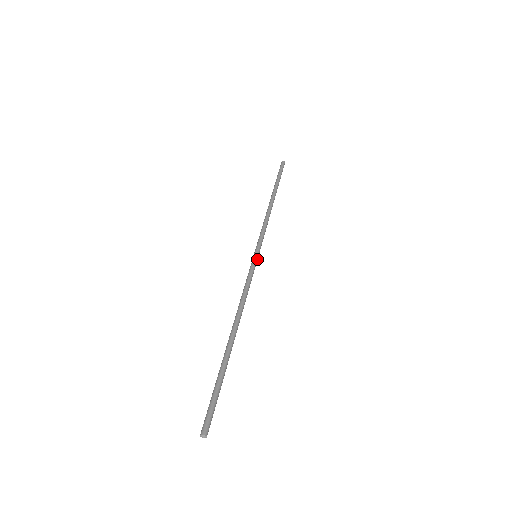
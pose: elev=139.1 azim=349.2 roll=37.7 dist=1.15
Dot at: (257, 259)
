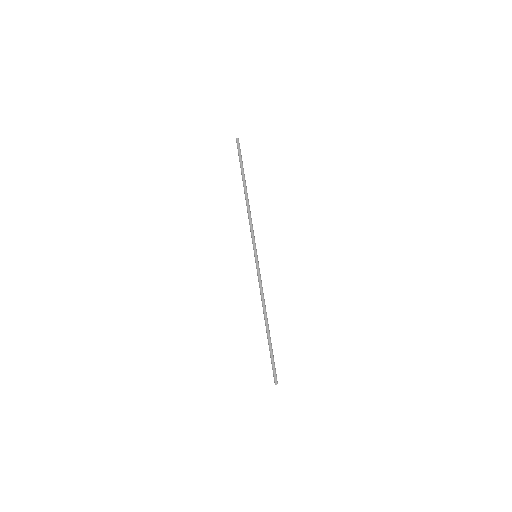
Dot at: occluded
